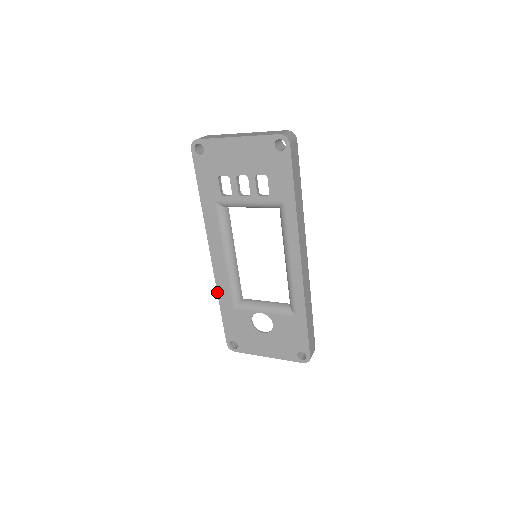
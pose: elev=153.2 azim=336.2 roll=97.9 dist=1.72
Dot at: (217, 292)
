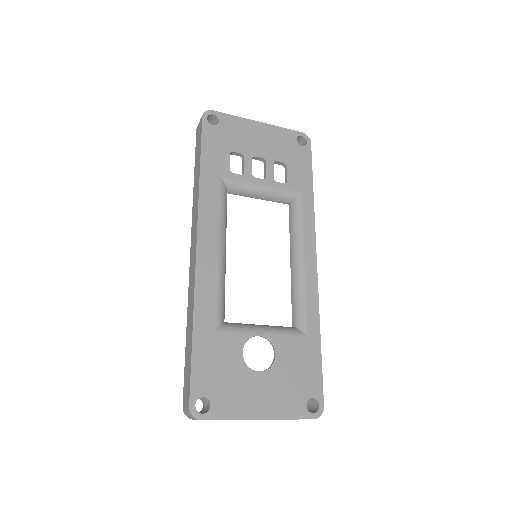
Dot at: (194, 303)
